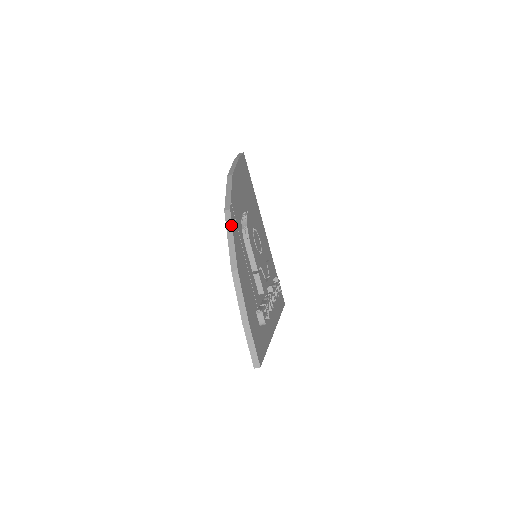
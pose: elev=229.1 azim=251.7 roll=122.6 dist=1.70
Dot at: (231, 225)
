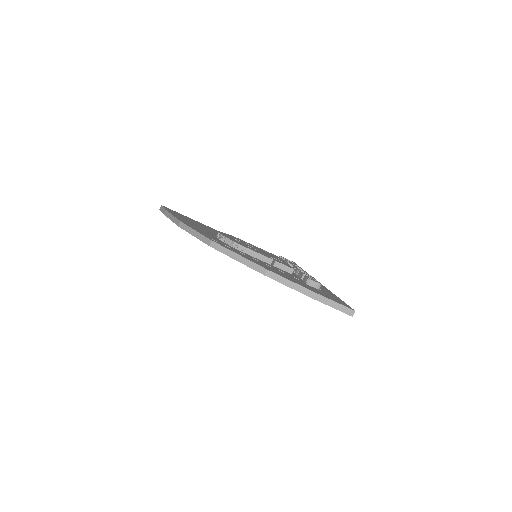
Dot at: (226, 249)
